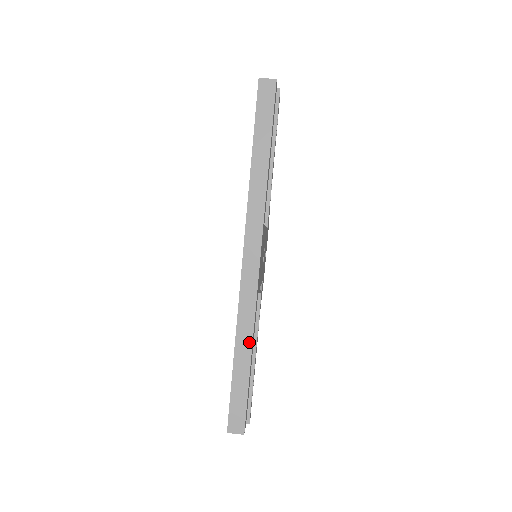
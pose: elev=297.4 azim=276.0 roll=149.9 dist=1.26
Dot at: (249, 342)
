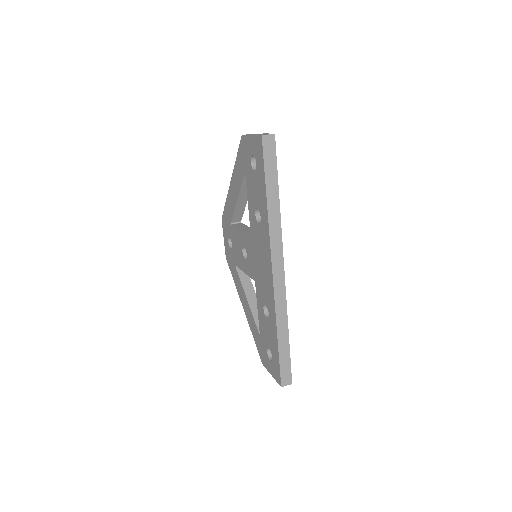
Dot at: (286, 326)
